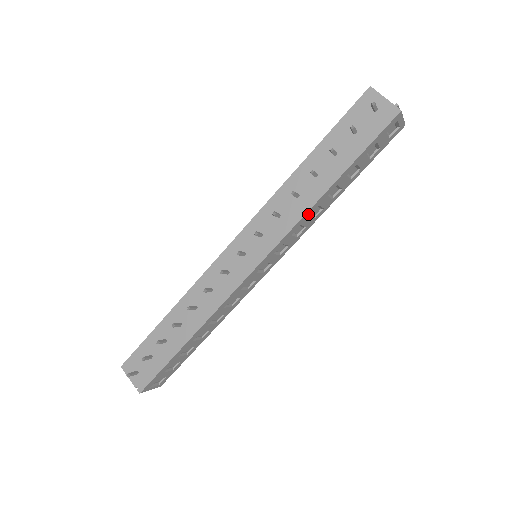
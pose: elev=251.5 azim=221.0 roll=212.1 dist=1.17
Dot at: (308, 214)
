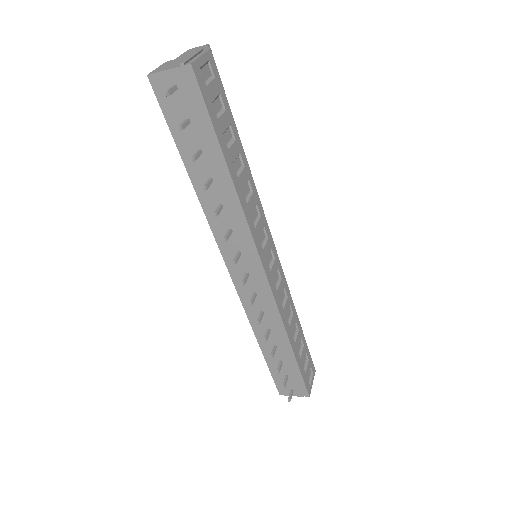
Dot at: (245, 206)
